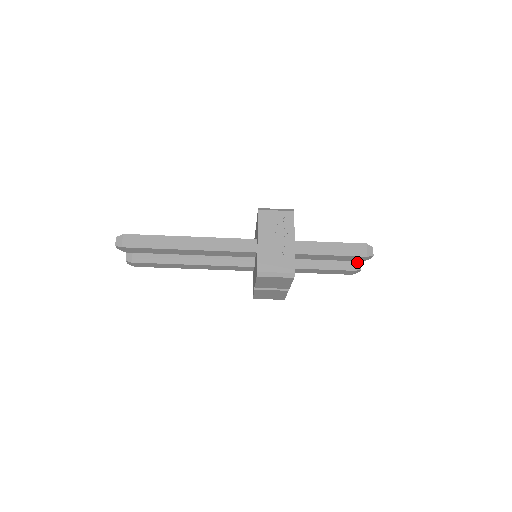
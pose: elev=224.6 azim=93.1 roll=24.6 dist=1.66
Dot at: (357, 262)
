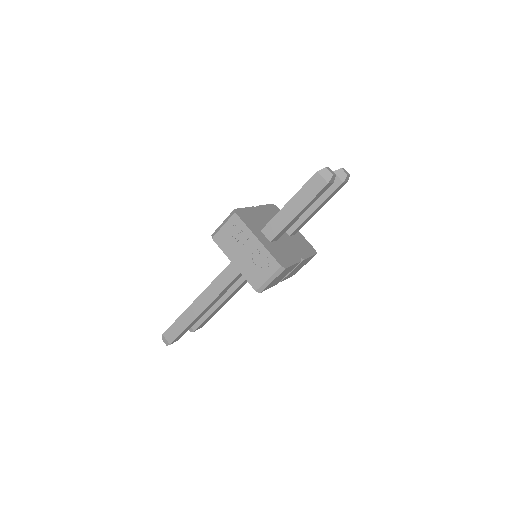
Dot at: (338, 173)
